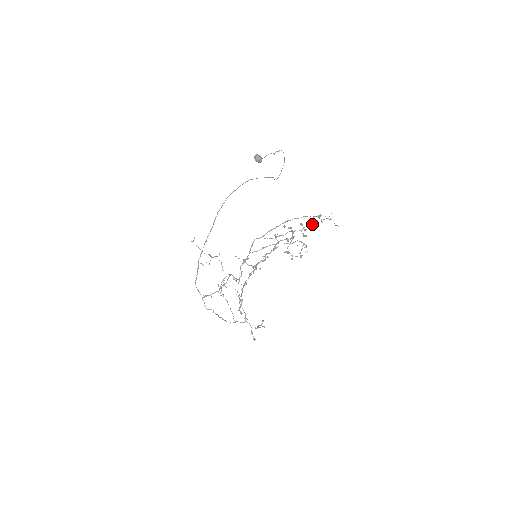
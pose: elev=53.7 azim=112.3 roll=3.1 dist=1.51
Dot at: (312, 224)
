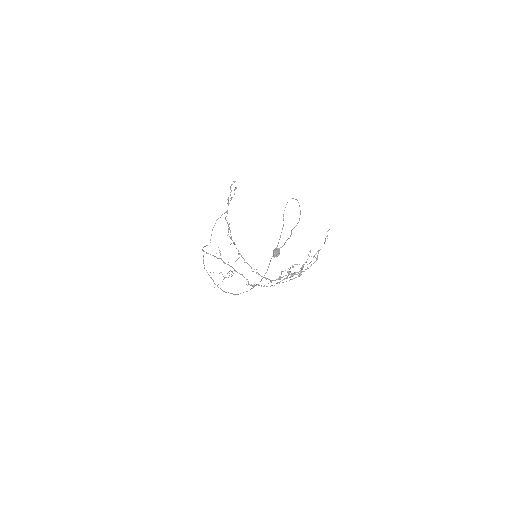
Dot at: occluded
